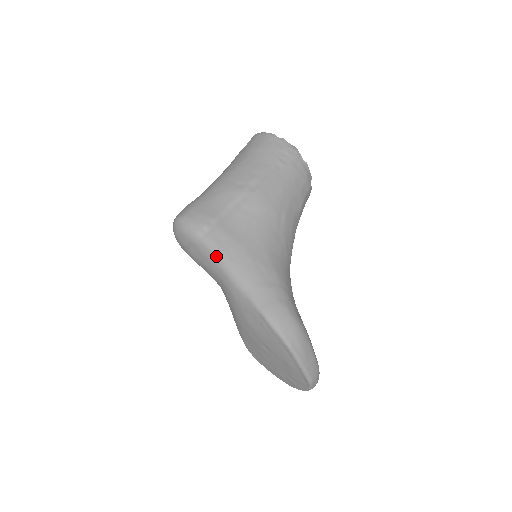
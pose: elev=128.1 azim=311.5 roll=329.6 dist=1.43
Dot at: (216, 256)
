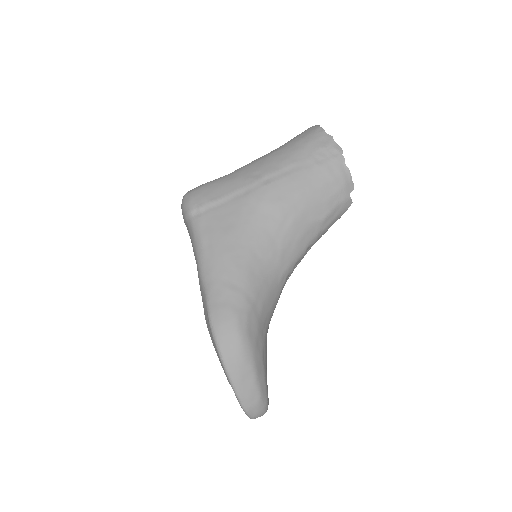
Dot at: (196, 240)
